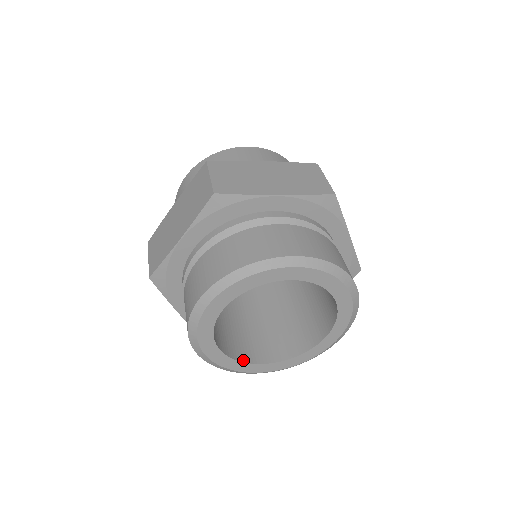
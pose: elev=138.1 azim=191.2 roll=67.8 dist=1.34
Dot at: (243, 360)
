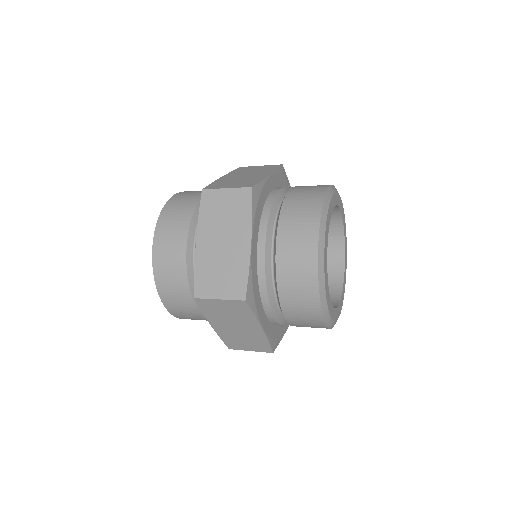
Dot at: occluded
